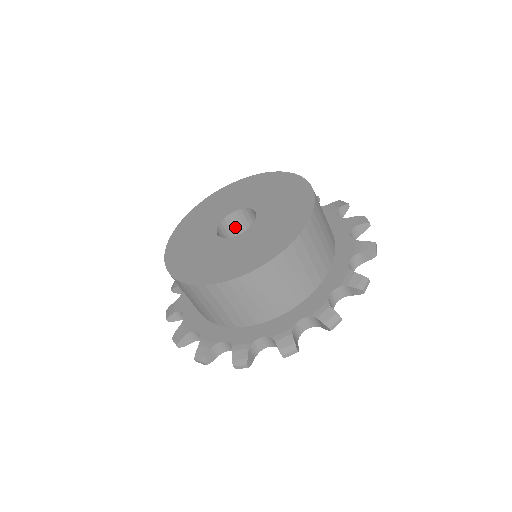
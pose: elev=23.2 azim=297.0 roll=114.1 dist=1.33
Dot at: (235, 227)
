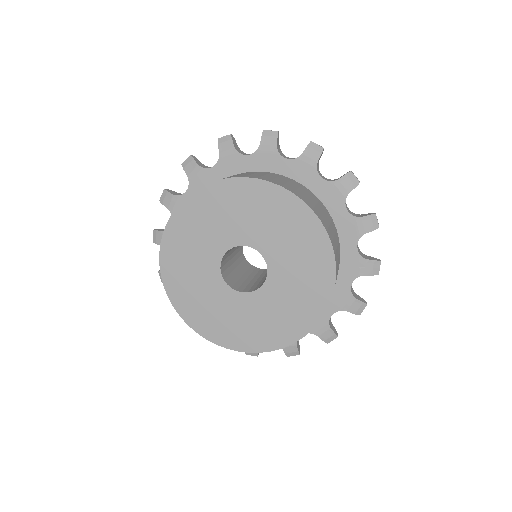
Dot at: occluded
